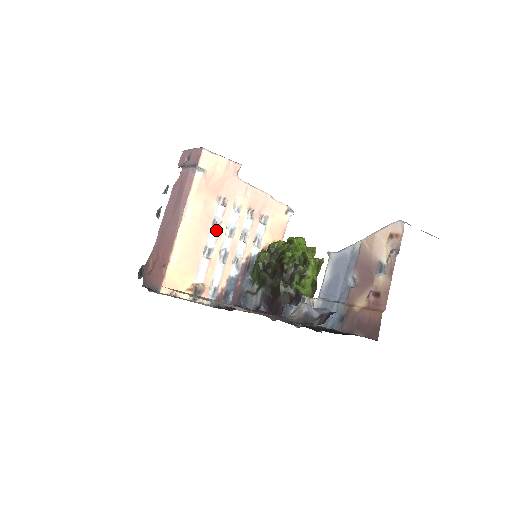
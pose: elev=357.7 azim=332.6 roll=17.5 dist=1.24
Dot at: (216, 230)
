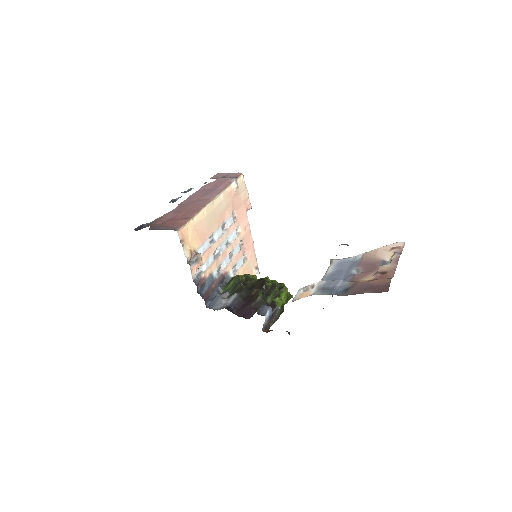
Dot at: occluded
